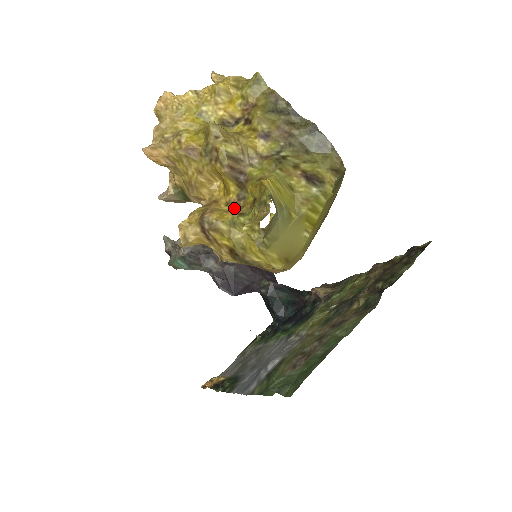
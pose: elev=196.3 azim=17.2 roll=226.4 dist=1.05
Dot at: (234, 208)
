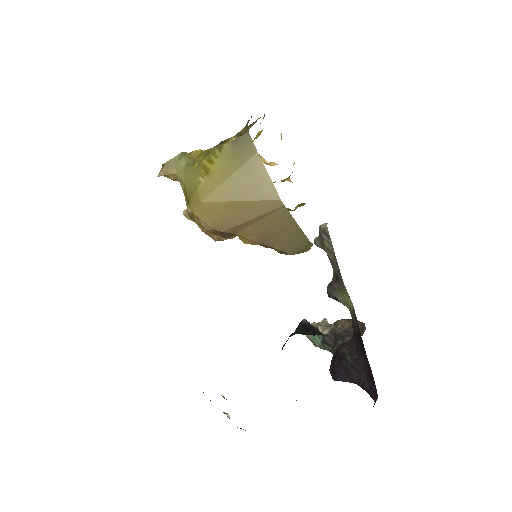
Dot at: occluded
